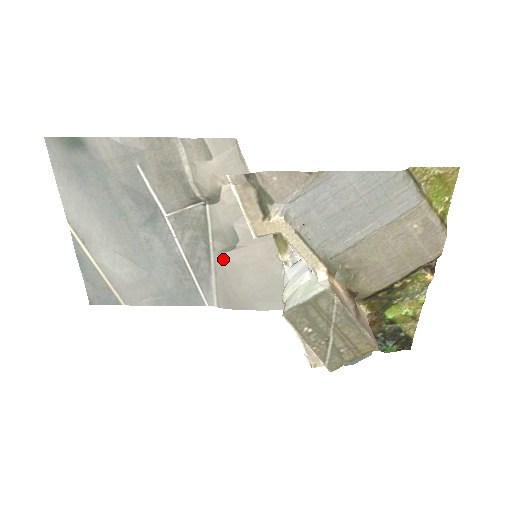
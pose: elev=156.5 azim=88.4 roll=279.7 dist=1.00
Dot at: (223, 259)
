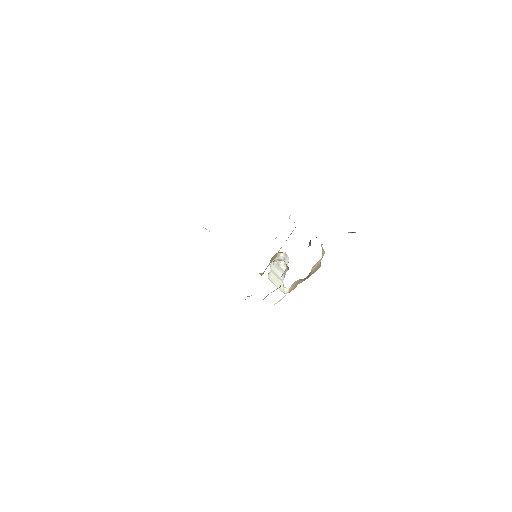
Dot at: occluded
